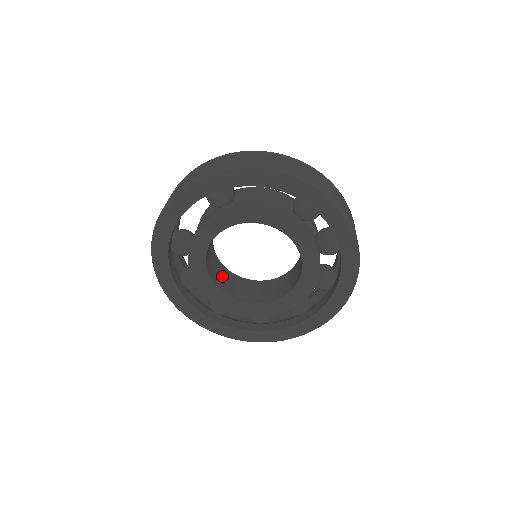
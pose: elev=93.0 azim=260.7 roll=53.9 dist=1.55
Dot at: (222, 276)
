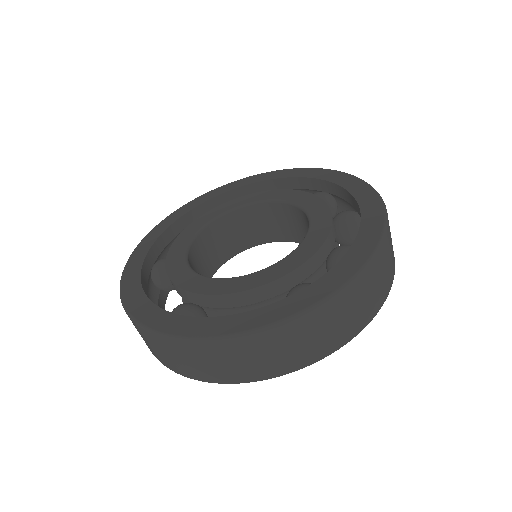
Dot at: (223, 238)
